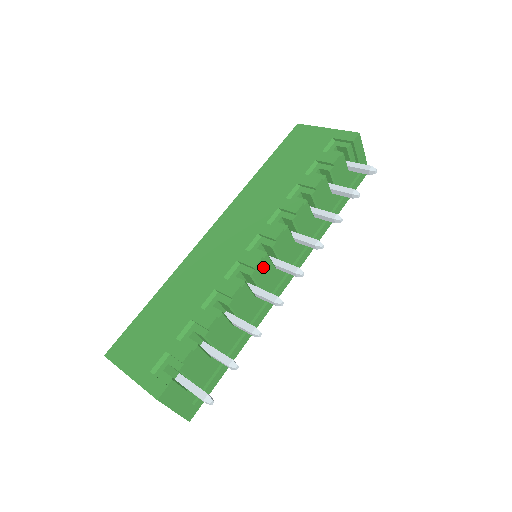
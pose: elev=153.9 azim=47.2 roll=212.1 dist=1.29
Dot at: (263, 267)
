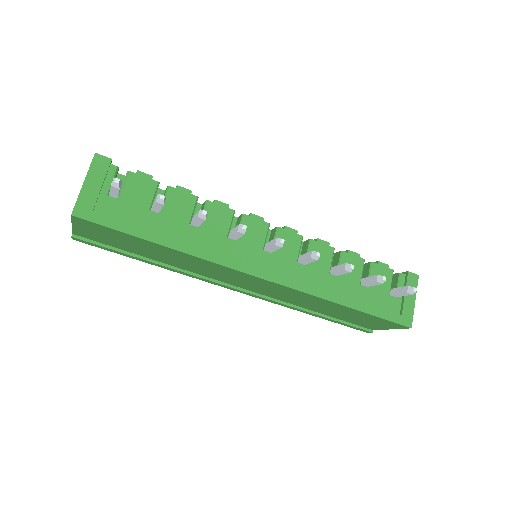
Dot at: (257, 227)
